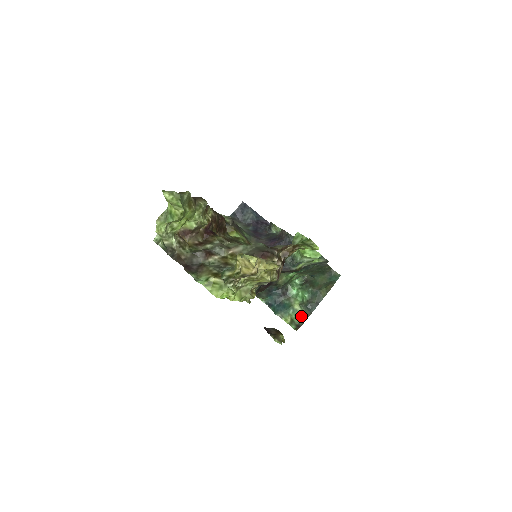
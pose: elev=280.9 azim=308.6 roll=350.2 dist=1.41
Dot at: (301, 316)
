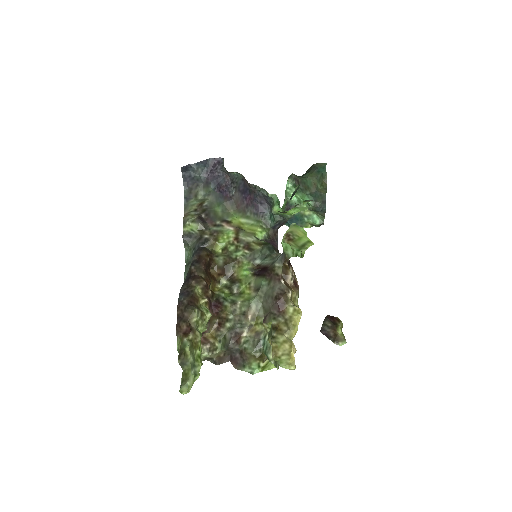
Dot at: (317, 217)
